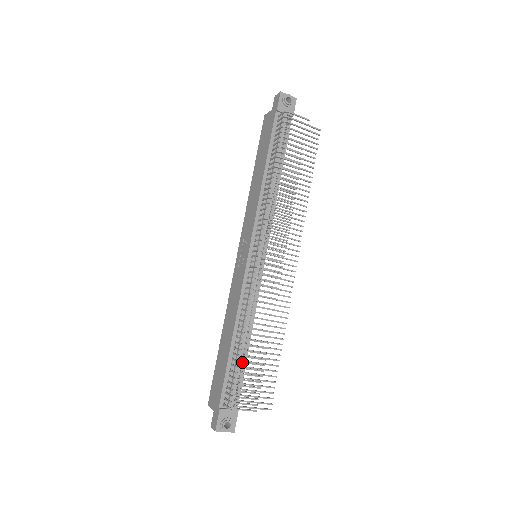
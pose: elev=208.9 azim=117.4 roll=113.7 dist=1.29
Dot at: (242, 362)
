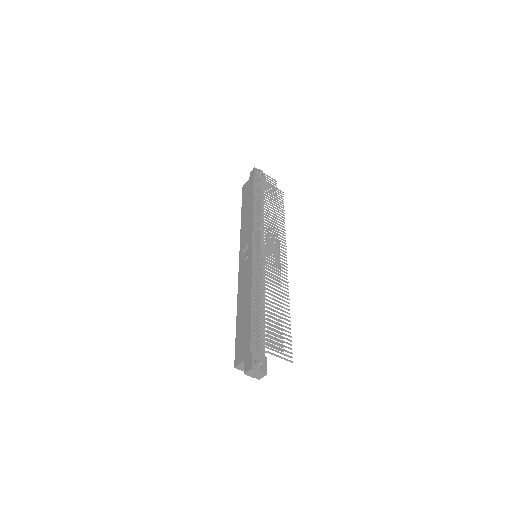
Dot at: (265, 310)
